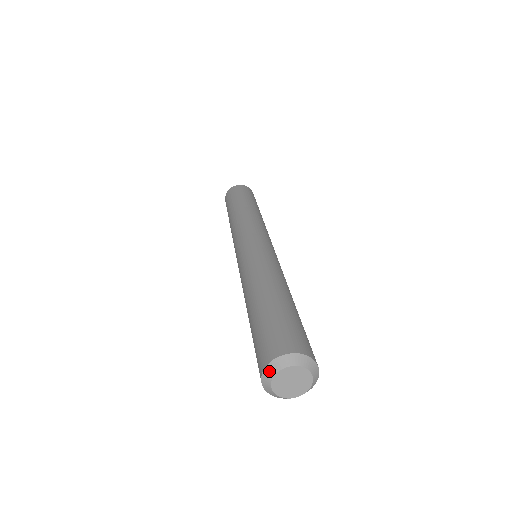
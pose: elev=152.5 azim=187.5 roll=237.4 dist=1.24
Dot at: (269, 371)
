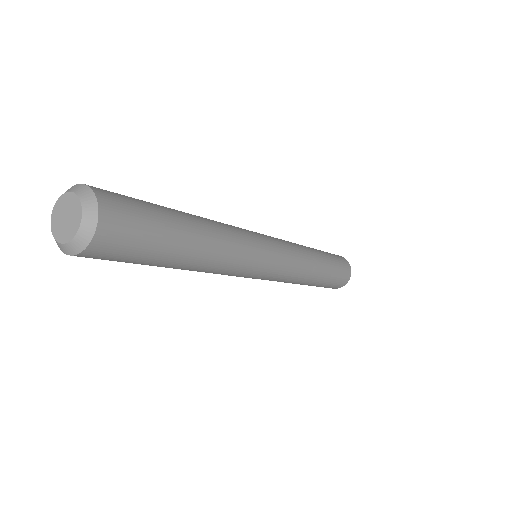
Dot at: (54, 237)
